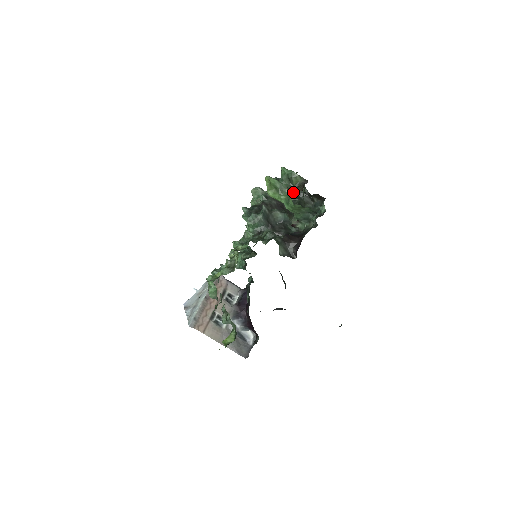
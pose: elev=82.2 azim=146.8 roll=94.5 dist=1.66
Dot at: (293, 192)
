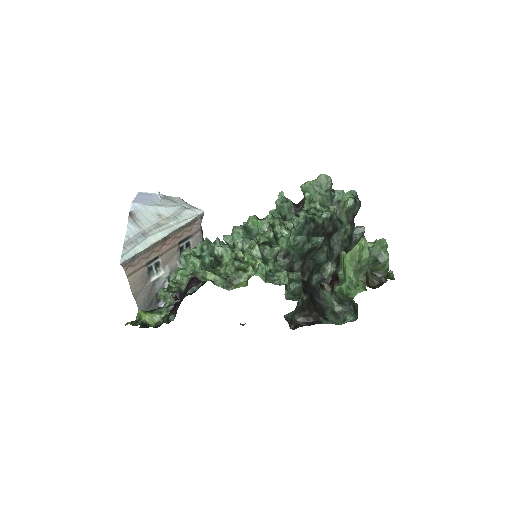
Dot at: occluded
